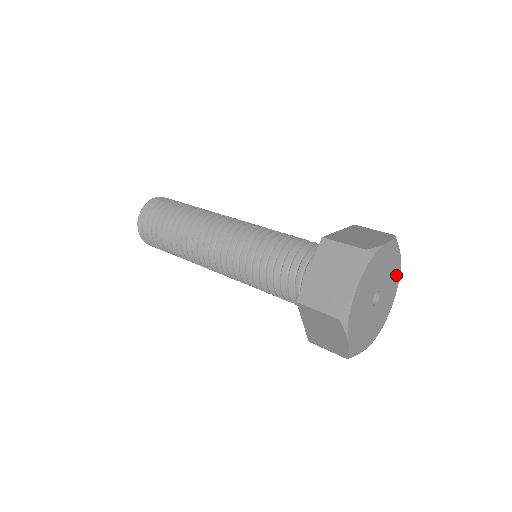
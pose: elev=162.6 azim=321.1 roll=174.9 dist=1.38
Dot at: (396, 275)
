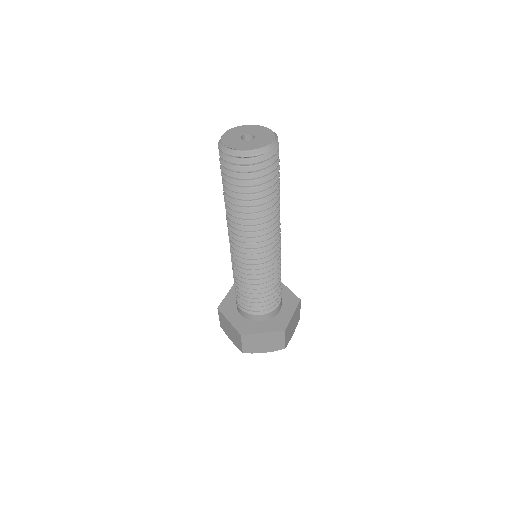
Dot at: occluded
